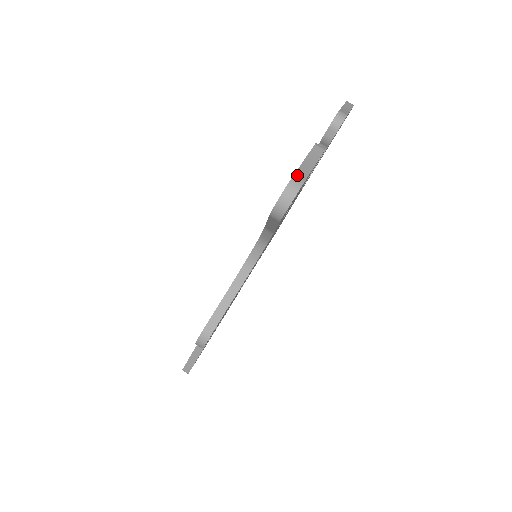
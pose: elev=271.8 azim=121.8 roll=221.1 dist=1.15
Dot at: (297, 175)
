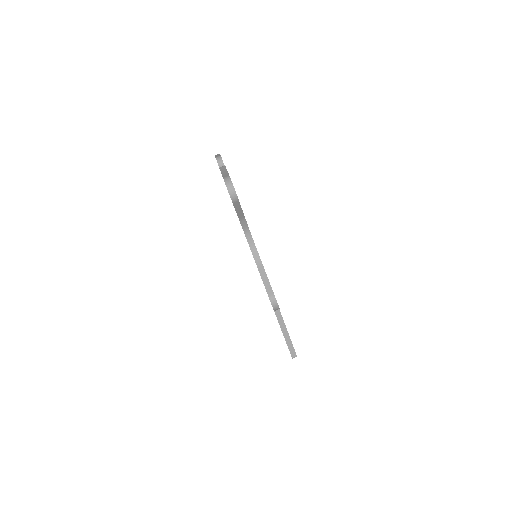
Dot at: (224, 178)
